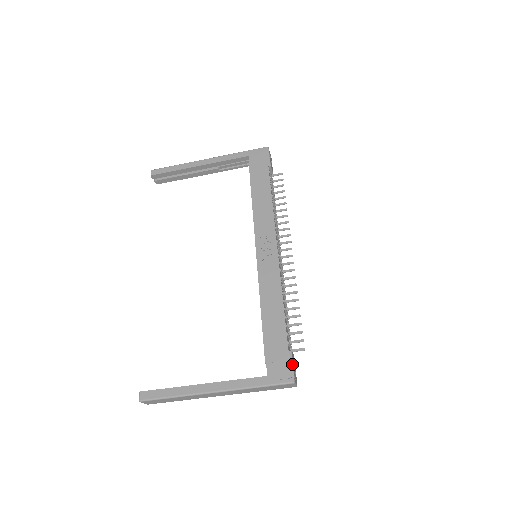
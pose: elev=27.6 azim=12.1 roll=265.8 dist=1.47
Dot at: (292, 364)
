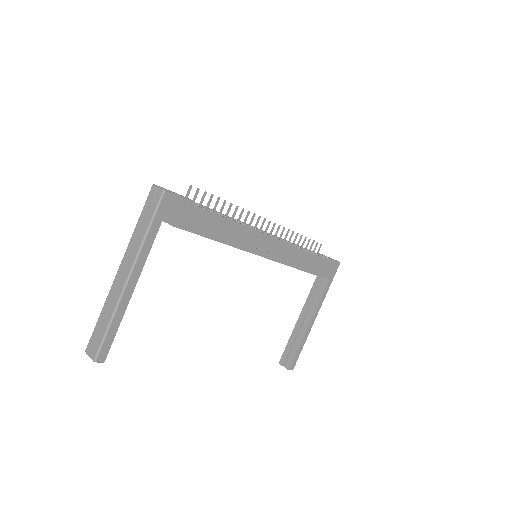
Dot at: (334, 260)
